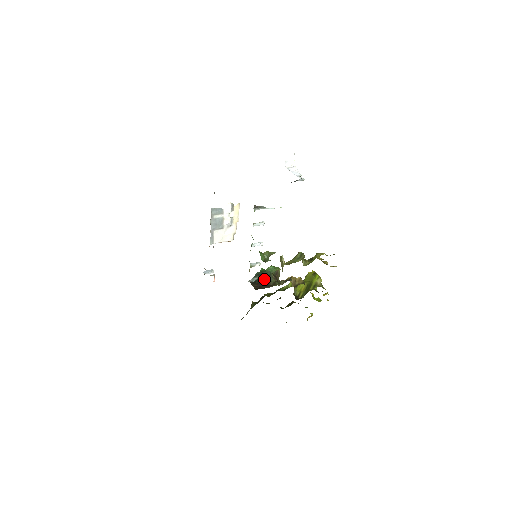
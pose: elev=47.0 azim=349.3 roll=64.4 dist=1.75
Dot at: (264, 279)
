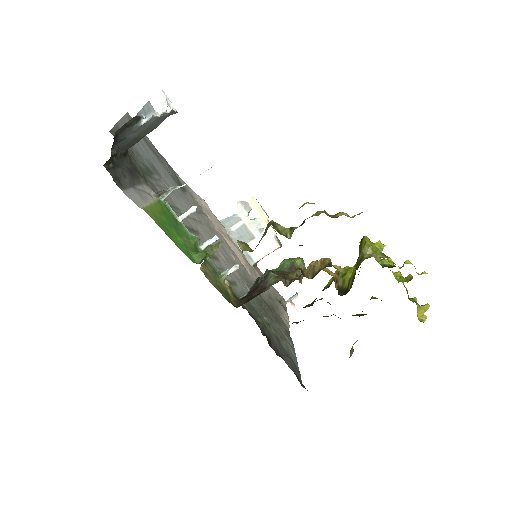
Dot at: (257, 286)
